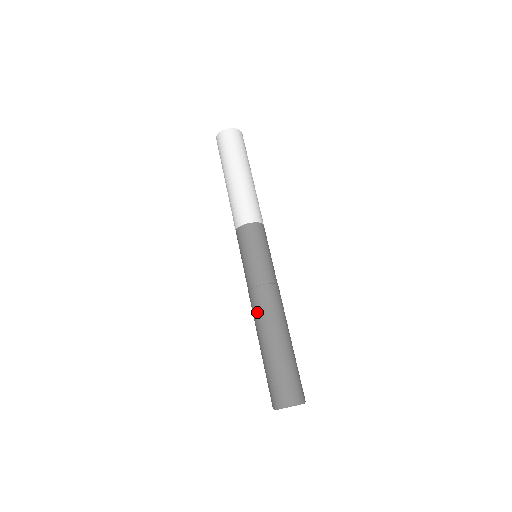
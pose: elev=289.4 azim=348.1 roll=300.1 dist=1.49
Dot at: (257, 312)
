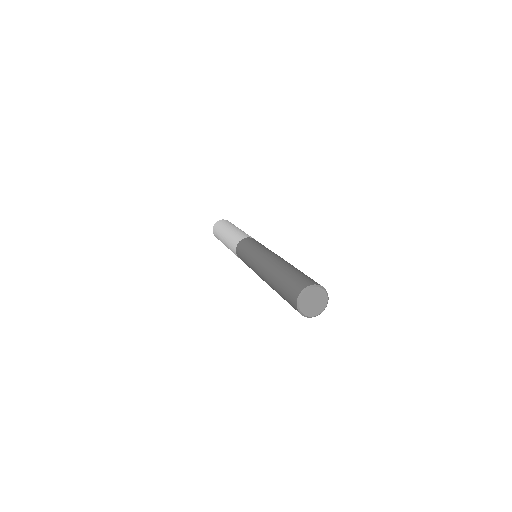
Dot at: (273, 257)
